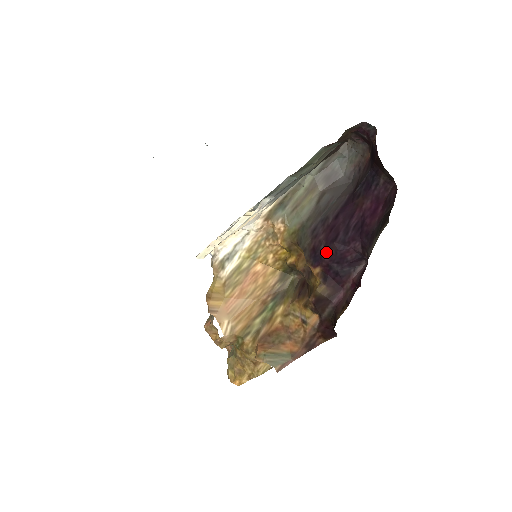
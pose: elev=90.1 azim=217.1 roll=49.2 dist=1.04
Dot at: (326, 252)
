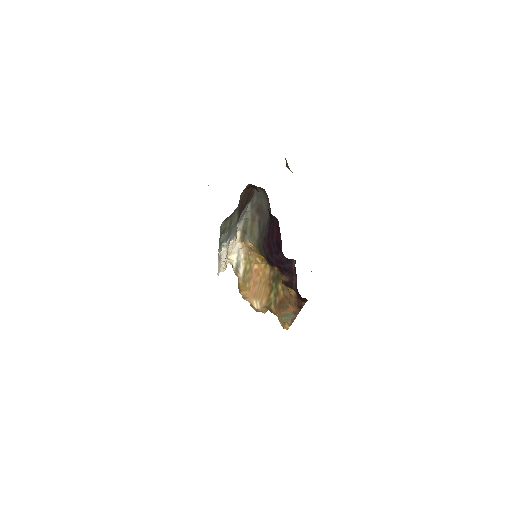
Dot at: (272, 259)
